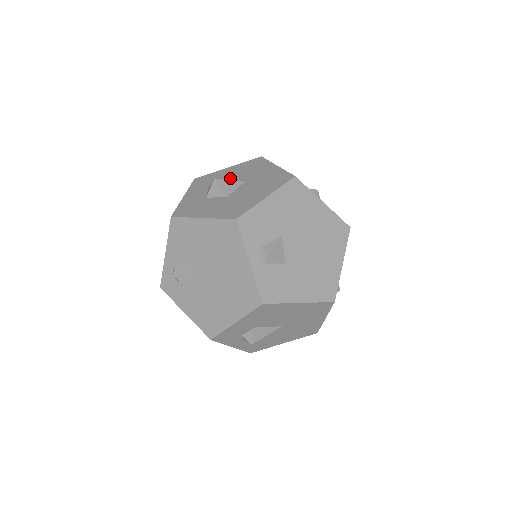
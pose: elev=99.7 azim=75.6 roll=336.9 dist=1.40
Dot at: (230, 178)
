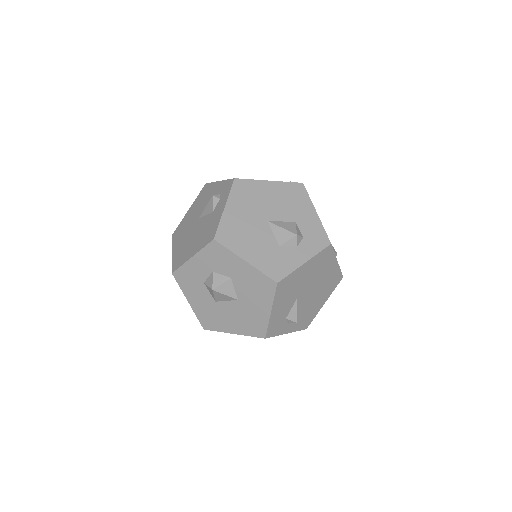
Dot at: (234, 281)
